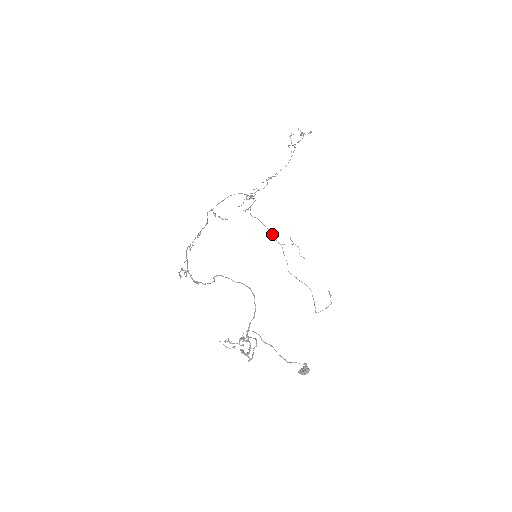
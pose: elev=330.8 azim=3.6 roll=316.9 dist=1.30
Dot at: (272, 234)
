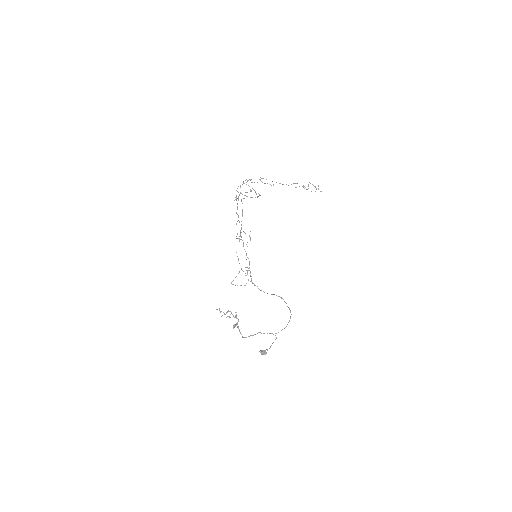
Dot at: occluded
